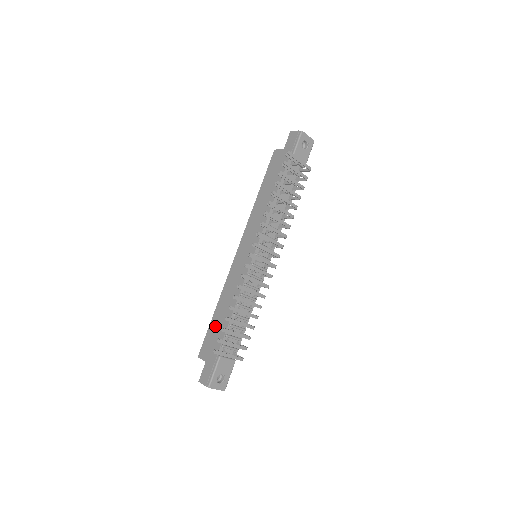
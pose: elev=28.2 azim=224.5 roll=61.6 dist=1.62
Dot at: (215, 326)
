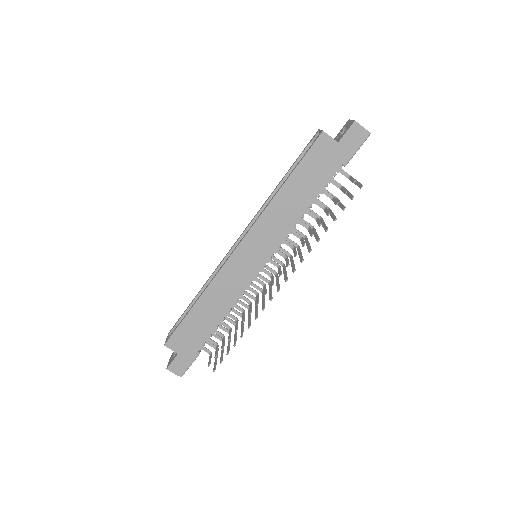
Dot at: (194, 323)
